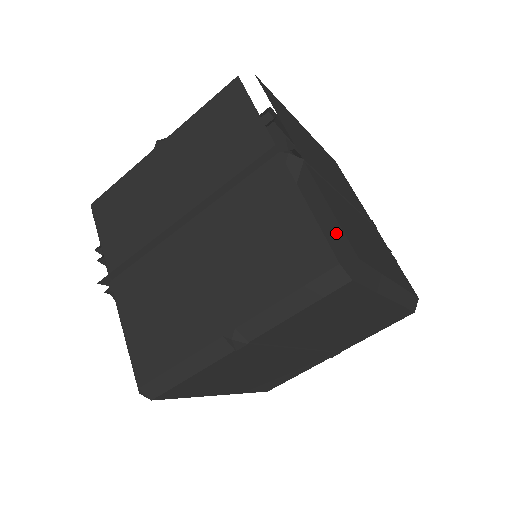
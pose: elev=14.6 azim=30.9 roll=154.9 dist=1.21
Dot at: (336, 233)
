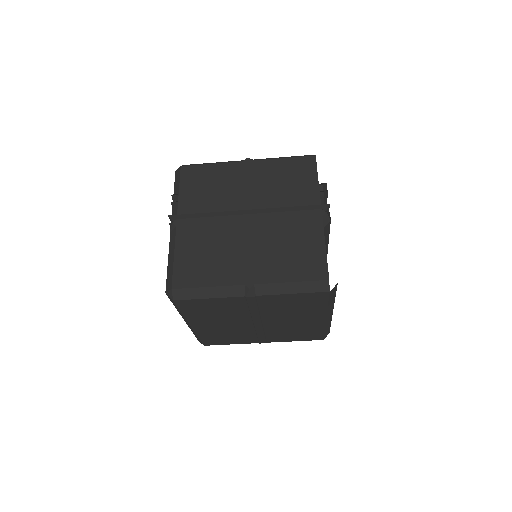
Dot at: occluded
